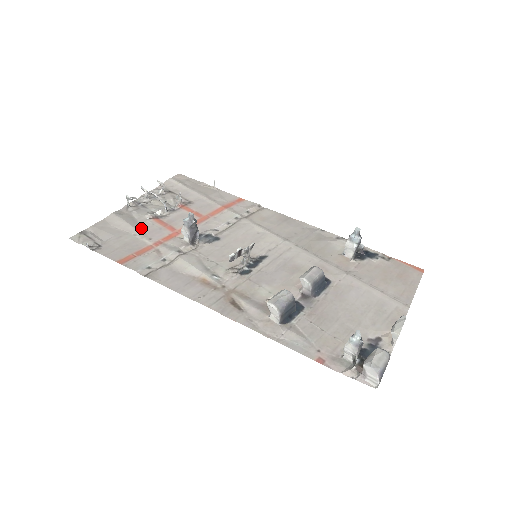
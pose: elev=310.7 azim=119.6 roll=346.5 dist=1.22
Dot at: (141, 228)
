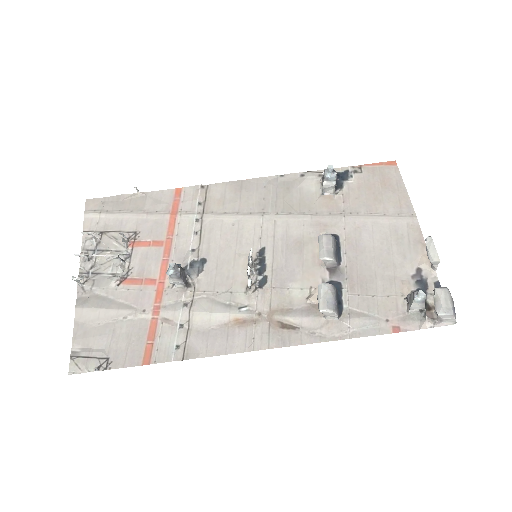
Dot at: (122, 304)
